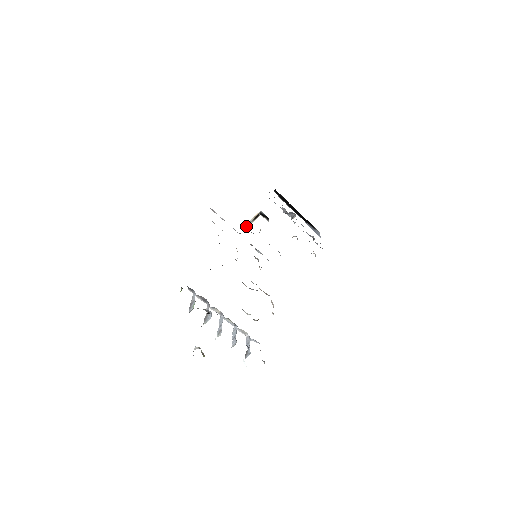
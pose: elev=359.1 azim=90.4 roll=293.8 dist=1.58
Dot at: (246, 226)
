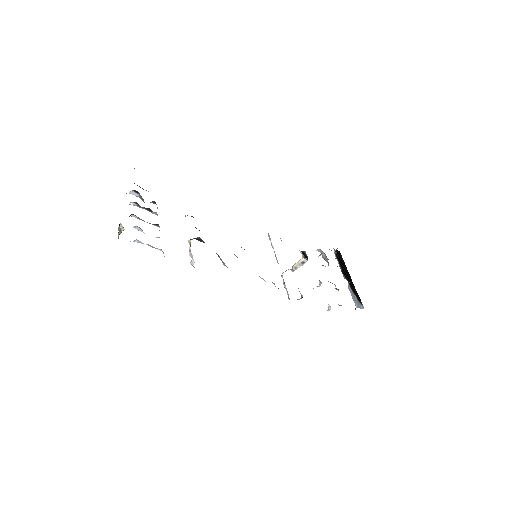
Dot at: occluded
